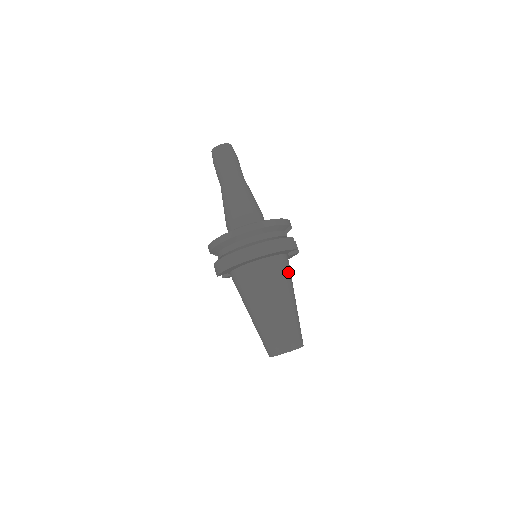
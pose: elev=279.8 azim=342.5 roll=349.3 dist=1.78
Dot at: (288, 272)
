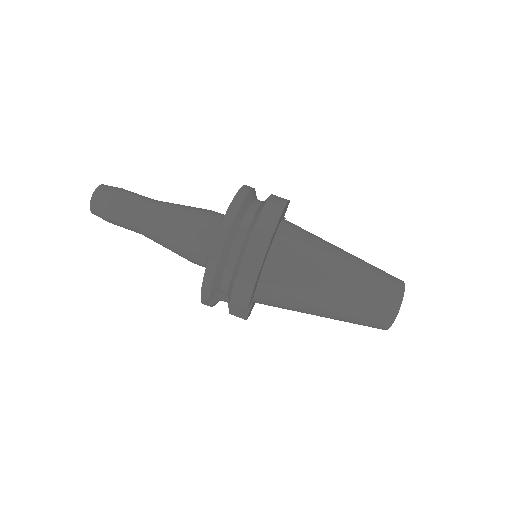
Dot at: occluded
